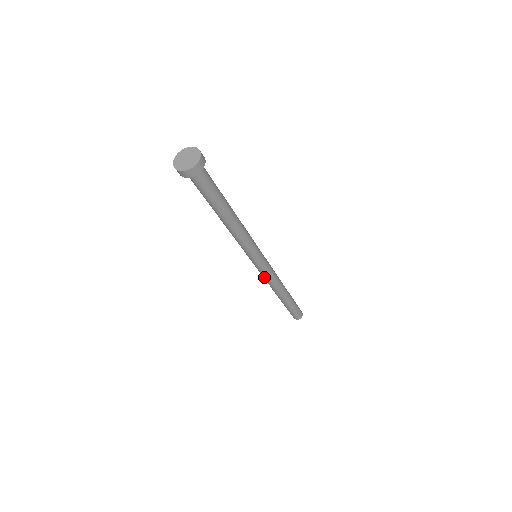
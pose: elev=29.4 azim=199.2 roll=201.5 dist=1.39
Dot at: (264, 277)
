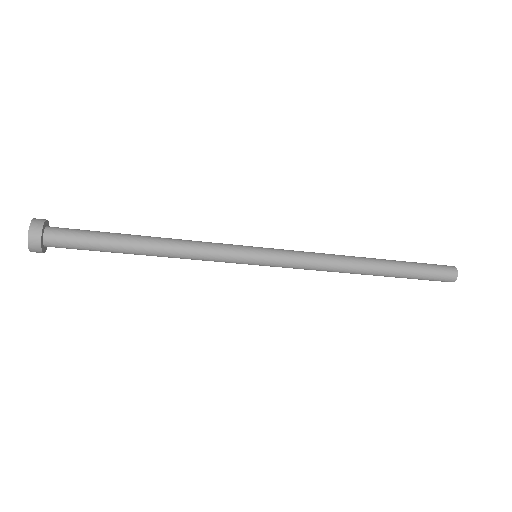
Dot at: occluded
